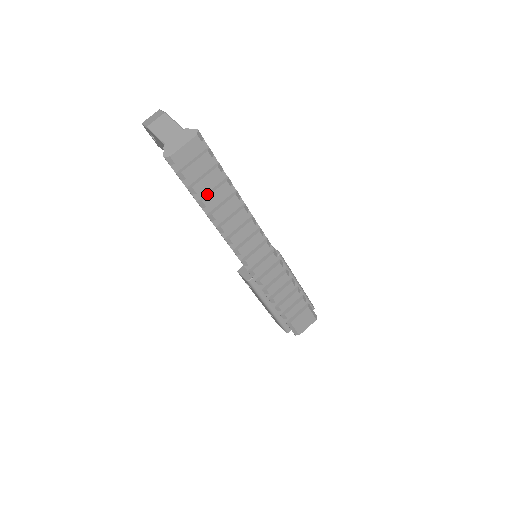
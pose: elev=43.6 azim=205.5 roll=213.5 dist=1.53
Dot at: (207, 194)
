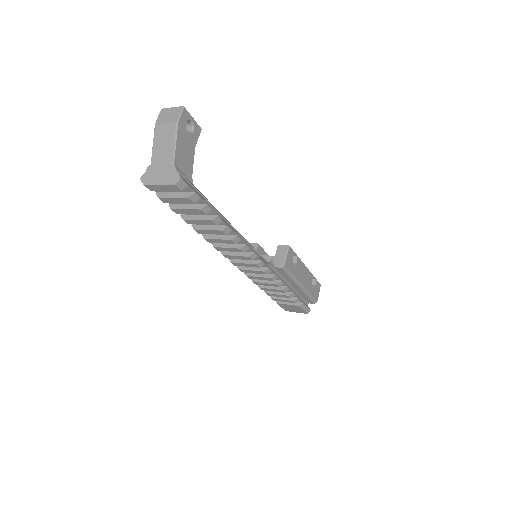
Dot at: (191, 216)
